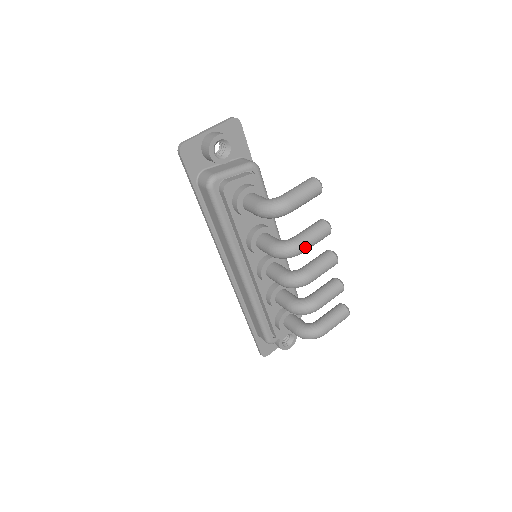
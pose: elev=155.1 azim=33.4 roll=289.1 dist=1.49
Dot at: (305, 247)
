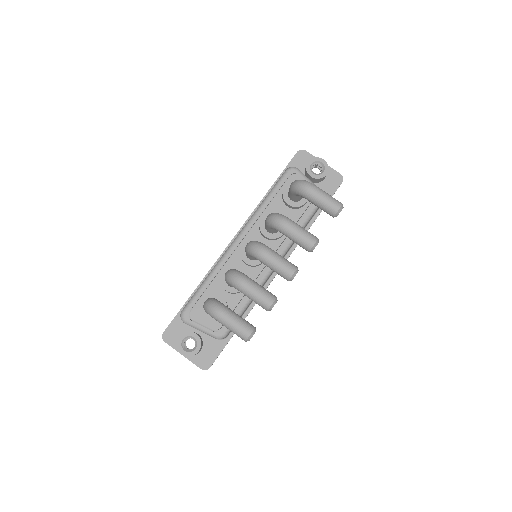
Dot at: (288, 226)
